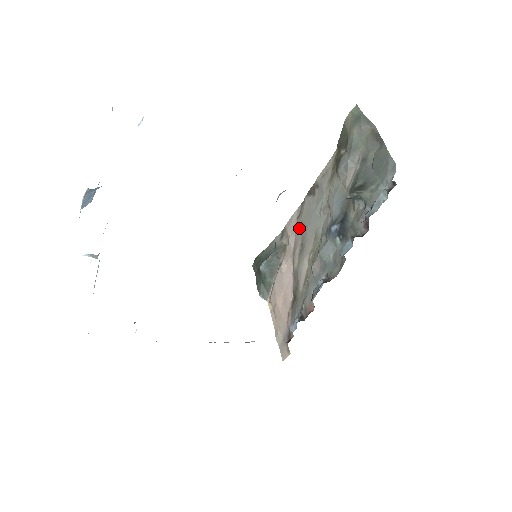
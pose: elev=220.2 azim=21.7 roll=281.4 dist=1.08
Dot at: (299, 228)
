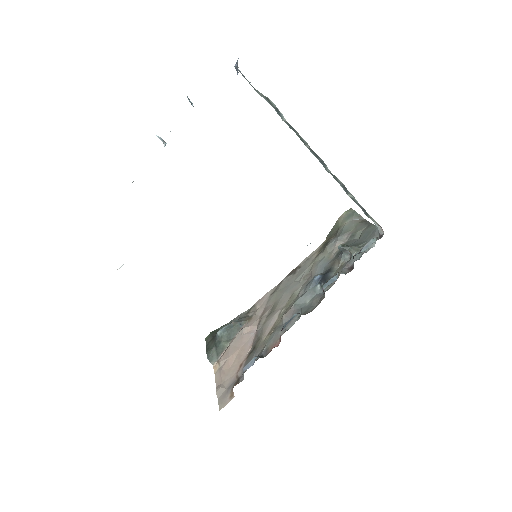
Dot at: (272, 299)
